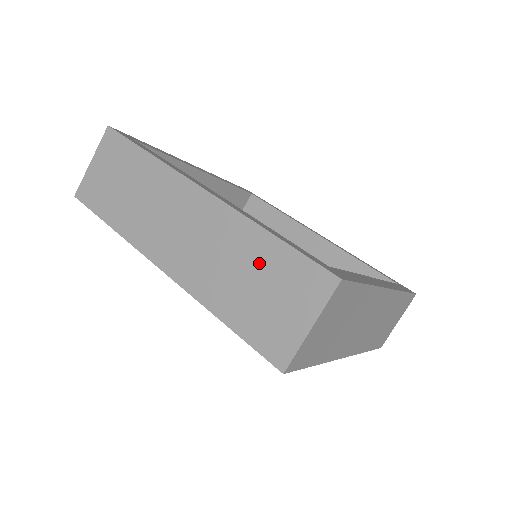
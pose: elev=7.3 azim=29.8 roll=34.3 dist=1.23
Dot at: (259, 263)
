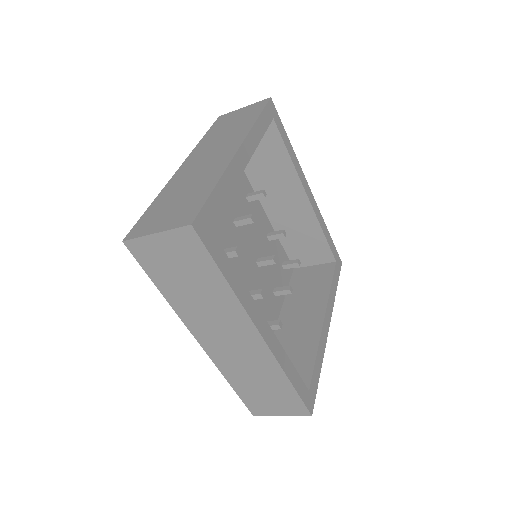
Dot at: (273, 385)
